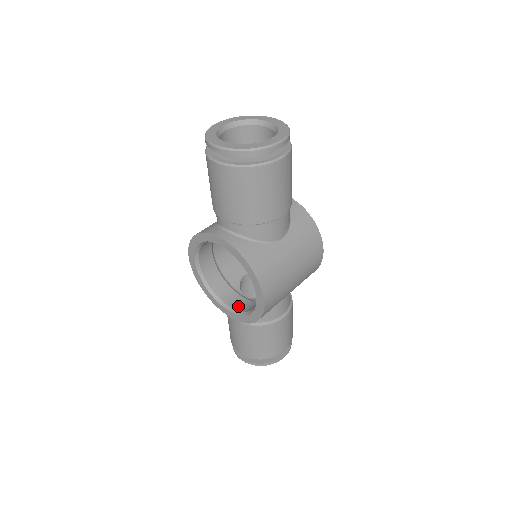
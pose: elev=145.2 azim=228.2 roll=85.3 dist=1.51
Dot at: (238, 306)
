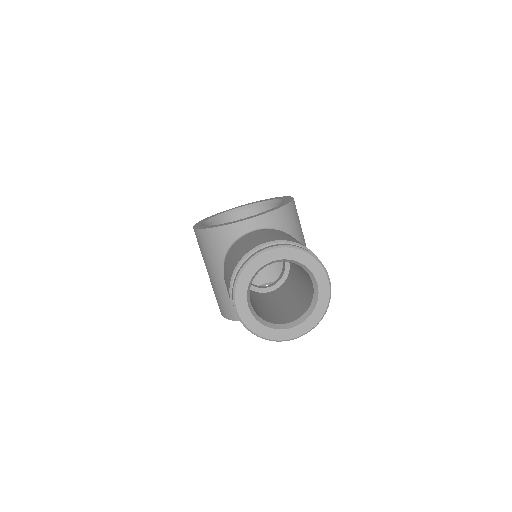
Dot at: (266, 279)
